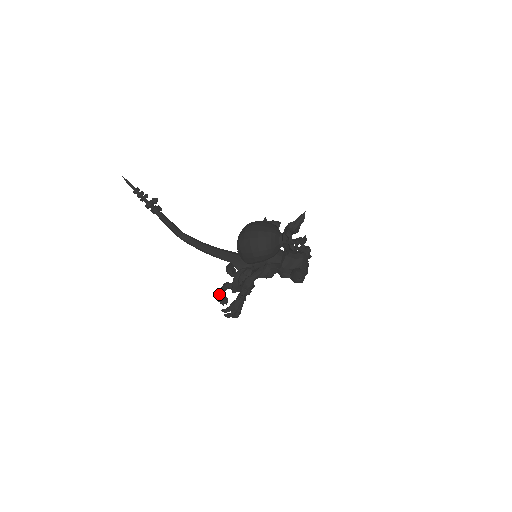
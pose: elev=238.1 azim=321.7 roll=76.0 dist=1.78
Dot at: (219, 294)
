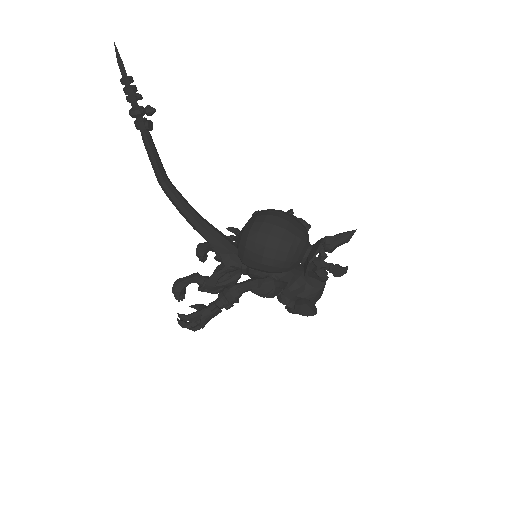
Dot at: (179, 285)
